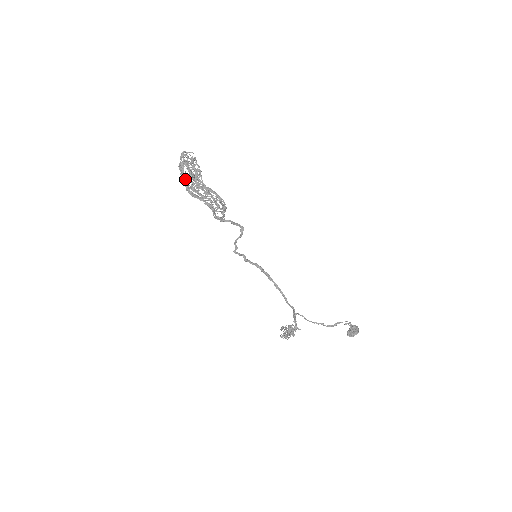
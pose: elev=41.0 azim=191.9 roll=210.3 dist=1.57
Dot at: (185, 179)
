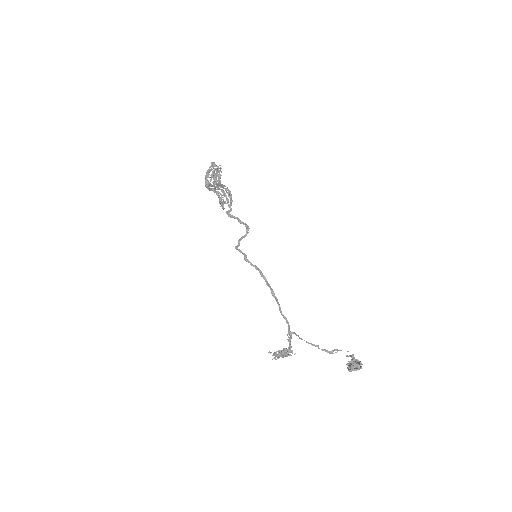
Dot at: occluded
